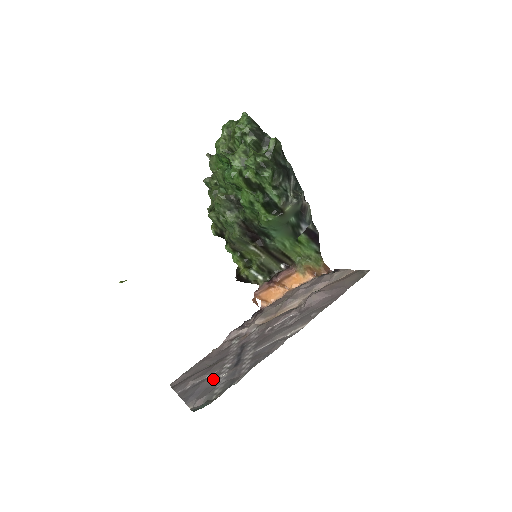
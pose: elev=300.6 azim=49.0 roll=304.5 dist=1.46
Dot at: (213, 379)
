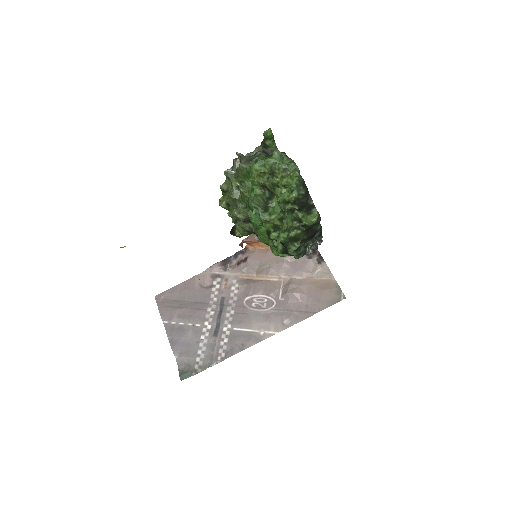
Dot at: (195, 337)
